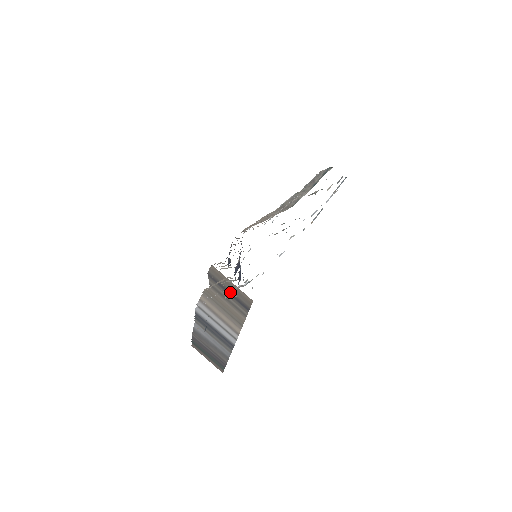
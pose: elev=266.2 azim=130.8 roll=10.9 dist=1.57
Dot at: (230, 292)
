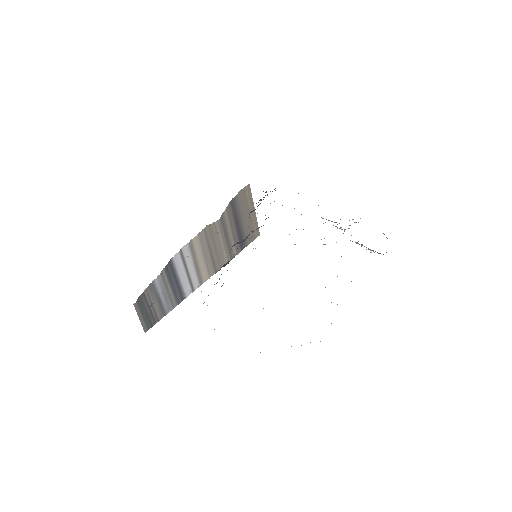
Dot at: (240, 225)
